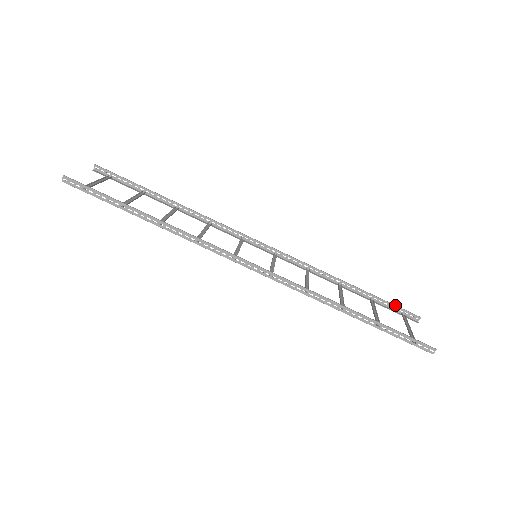
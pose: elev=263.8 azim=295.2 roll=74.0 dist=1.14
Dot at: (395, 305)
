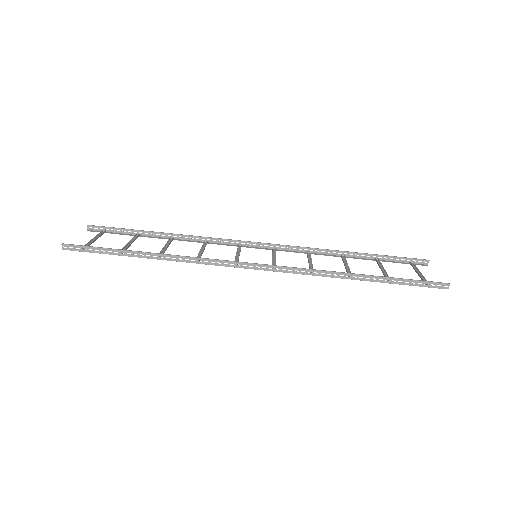
Dot at: (400, 257)
